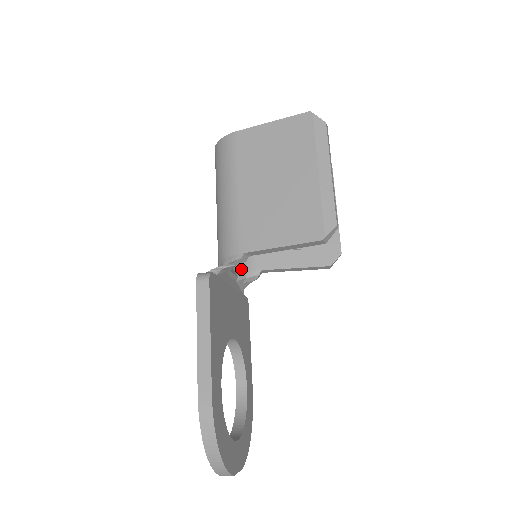
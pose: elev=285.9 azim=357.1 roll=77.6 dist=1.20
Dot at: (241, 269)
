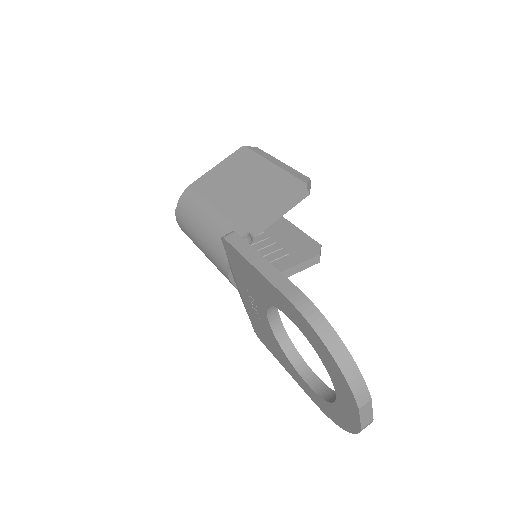
Dot at: occluded
